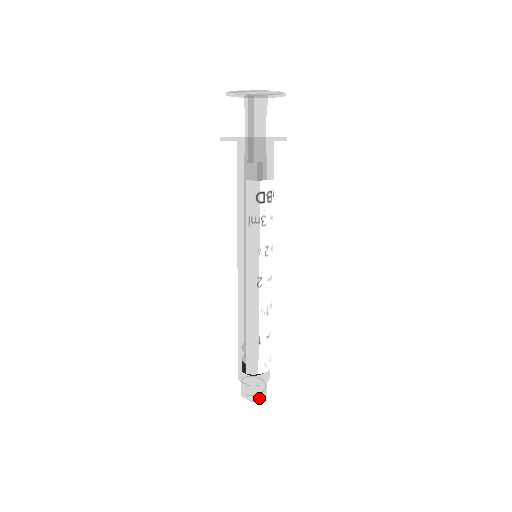
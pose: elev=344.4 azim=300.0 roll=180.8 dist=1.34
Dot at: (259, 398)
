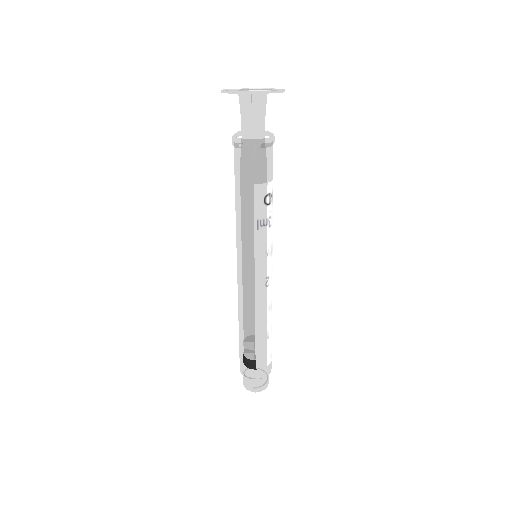
Dot at: (266, 387)
